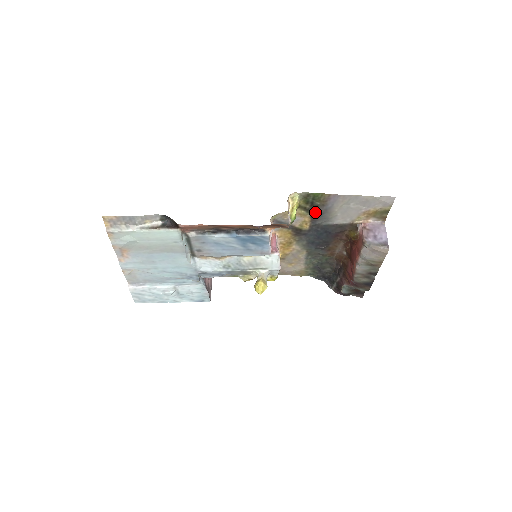
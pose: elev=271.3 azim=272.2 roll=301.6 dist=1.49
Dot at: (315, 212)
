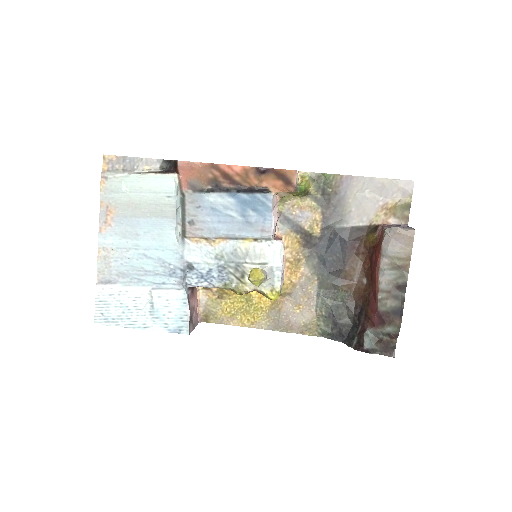
Dot at: (327, 205)
